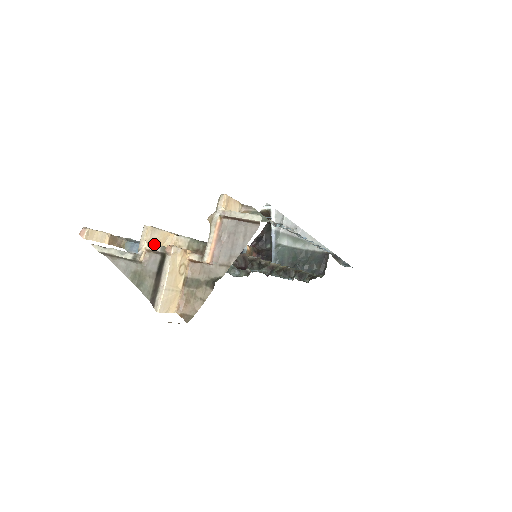
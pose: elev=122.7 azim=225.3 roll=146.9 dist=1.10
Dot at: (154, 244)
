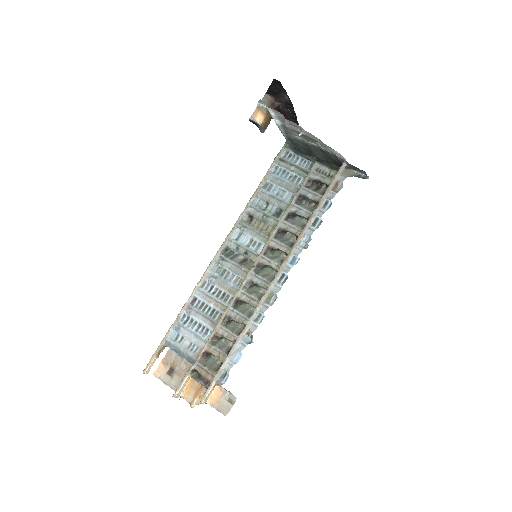
Dot at: (182, 390)
